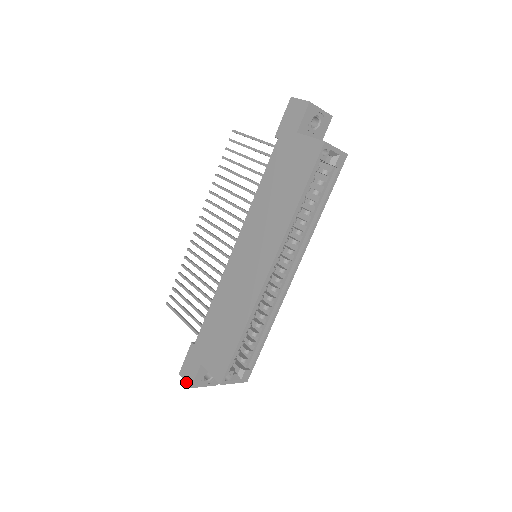
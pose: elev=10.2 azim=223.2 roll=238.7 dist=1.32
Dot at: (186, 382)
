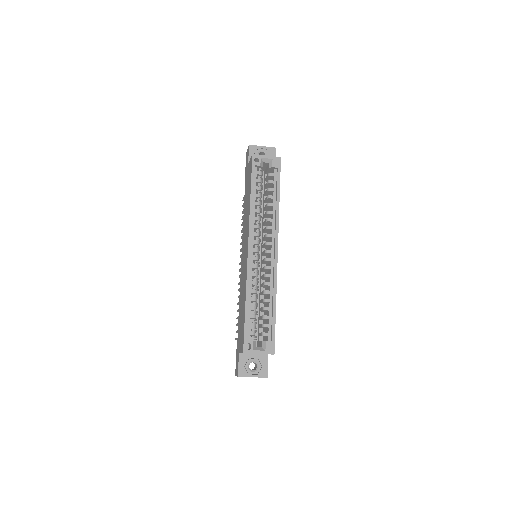
Dot at: occluded
